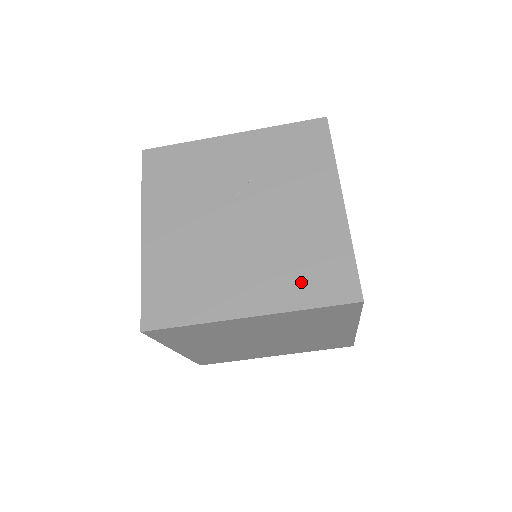
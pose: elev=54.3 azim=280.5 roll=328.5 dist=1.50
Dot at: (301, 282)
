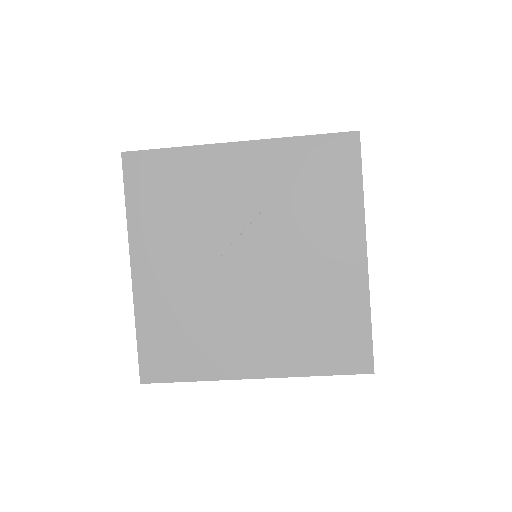
Dot at: (311, 346)
